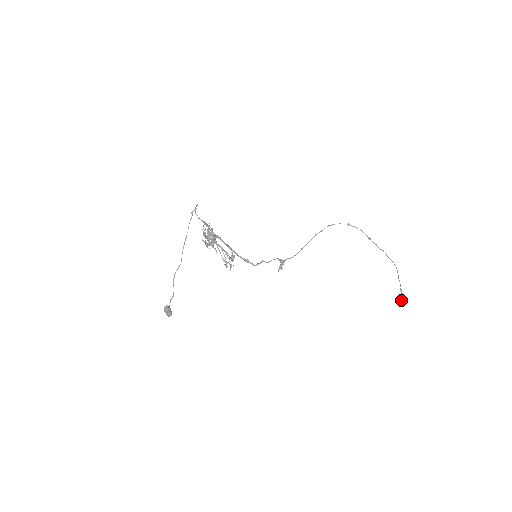
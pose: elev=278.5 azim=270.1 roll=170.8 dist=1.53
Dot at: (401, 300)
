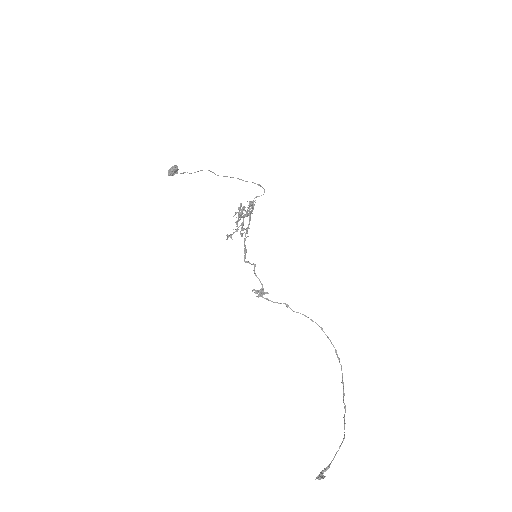
Dot at: (321, 472)
